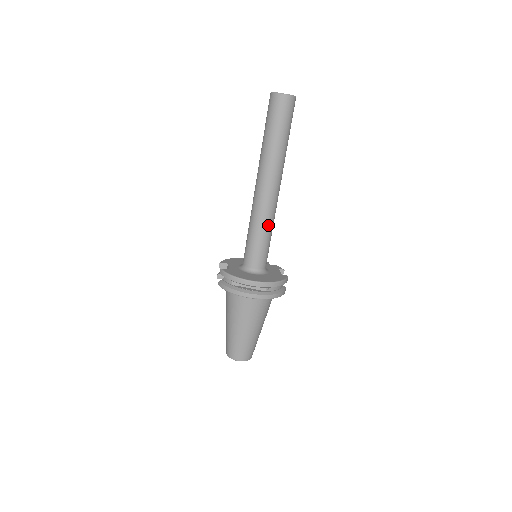
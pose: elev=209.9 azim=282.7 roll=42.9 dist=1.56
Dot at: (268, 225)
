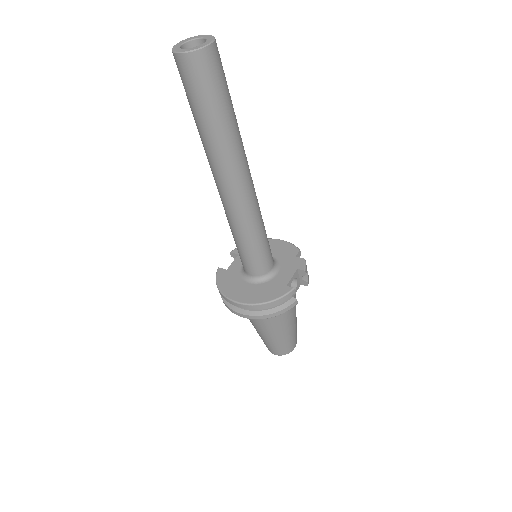
Dot at: (243, 230)
